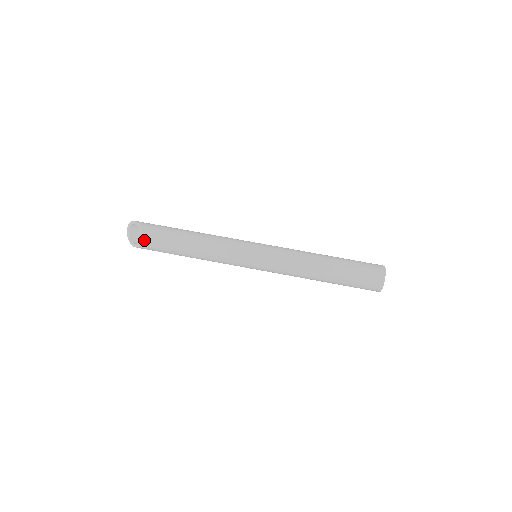
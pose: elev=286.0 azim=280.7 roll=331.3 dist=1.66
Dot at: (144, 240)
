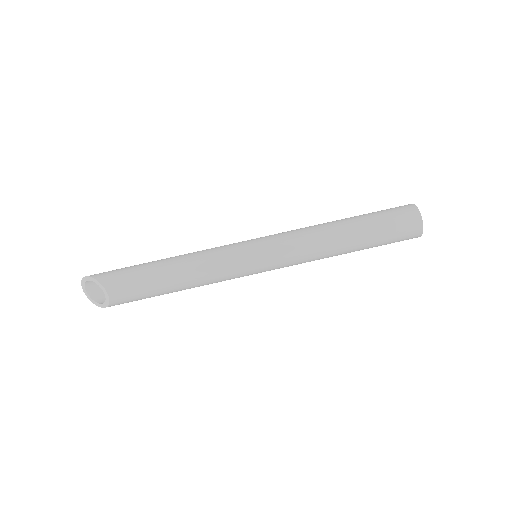
Dot at: (111, 297)
